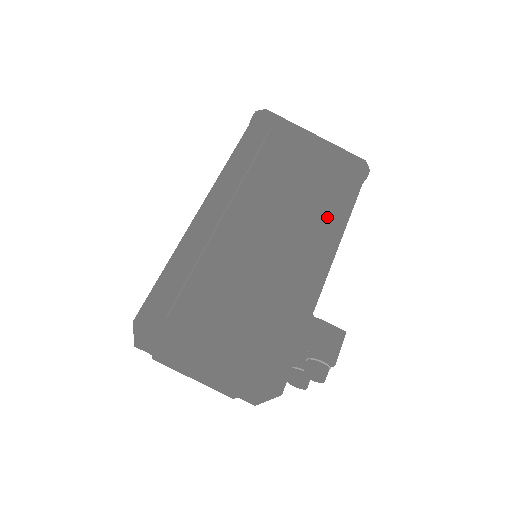
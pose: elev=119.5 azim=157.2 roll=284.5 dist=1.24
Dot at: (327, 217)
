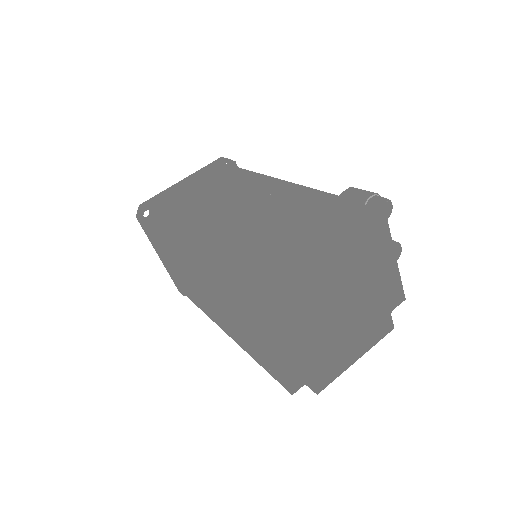
Dot at: occluded
